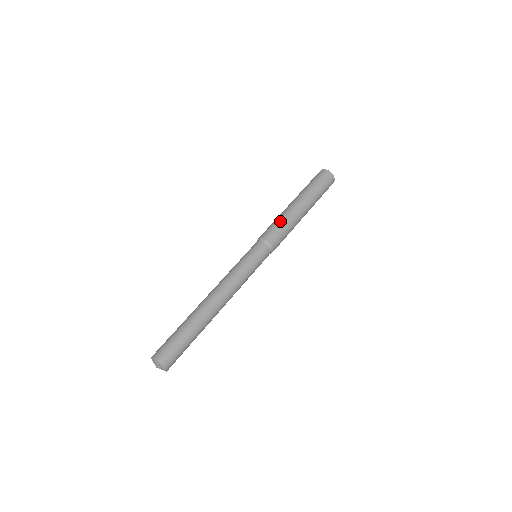
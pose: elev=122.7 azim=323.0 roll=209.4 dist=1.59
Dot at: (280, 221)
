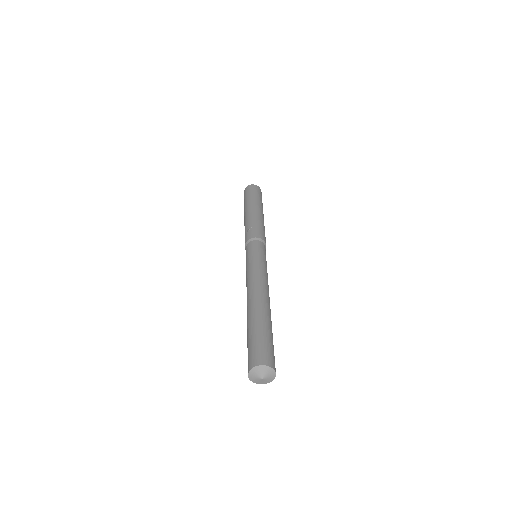
Dot at: (253, 223)
